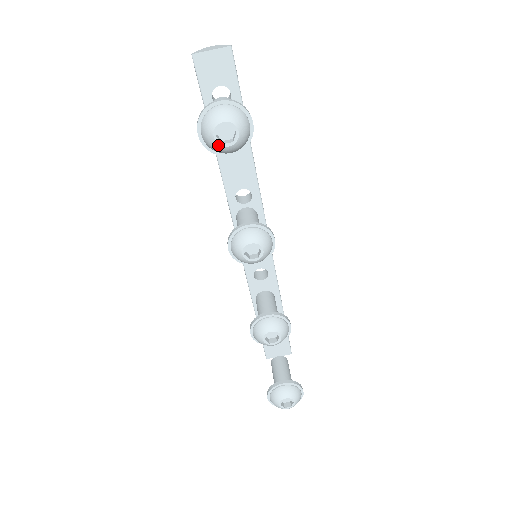
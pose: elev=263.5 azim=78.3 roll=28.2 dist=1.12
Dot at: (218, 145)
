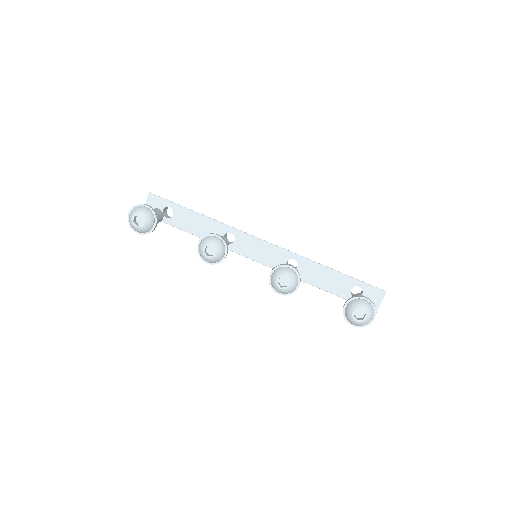
Dot at: (141, 228)
